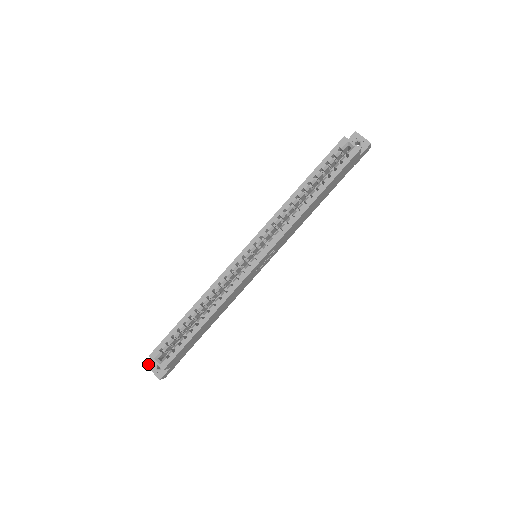
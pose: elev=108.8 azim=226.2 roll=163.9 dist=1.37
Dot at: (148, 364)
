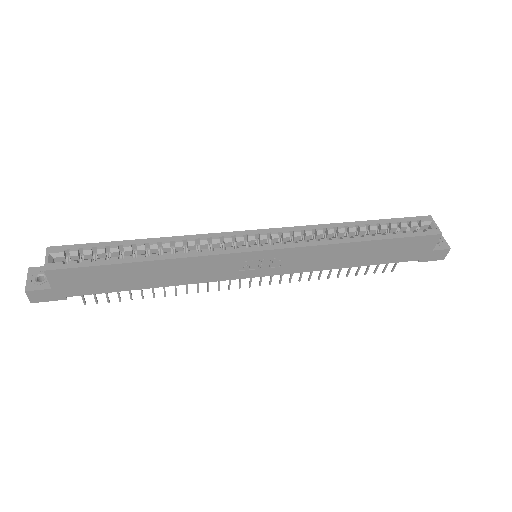
Dot at: (32, 267)
